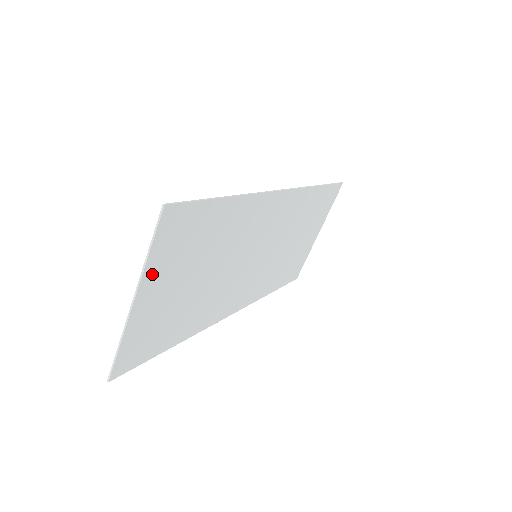
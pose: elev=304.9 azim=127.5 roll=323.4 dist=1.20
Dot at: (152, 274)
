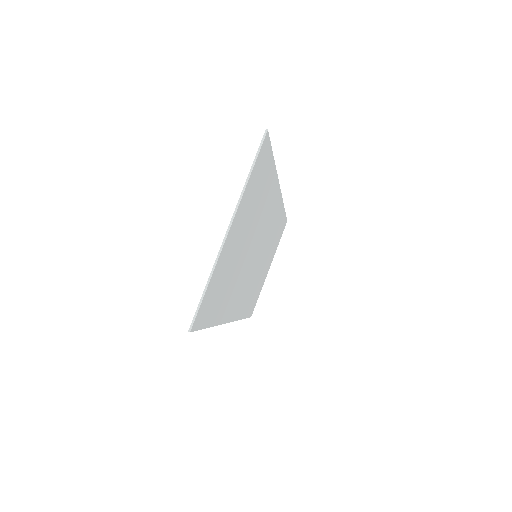
Dot at: (242, 205)
